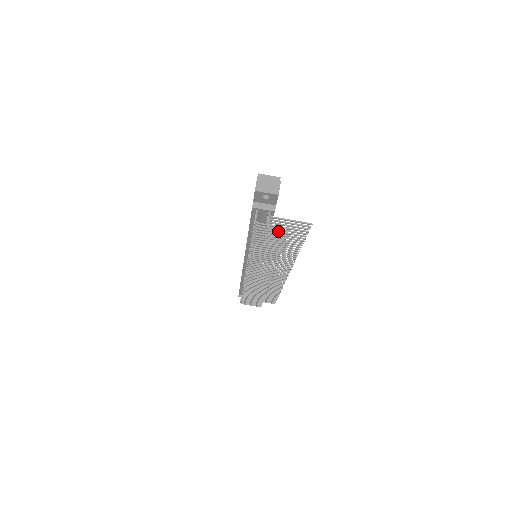
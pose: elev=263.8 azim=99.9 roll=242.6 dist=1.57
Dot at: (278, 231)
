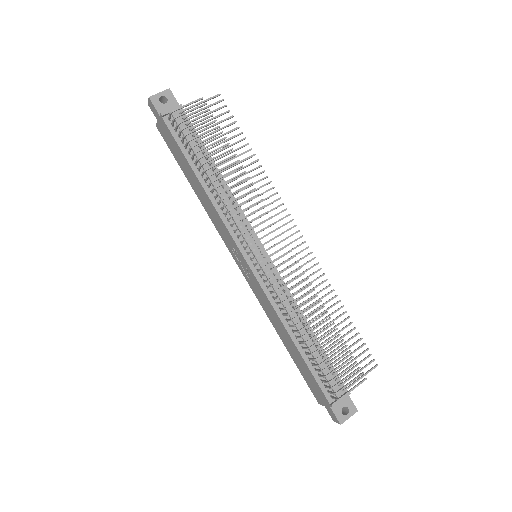
Dot at: (200, 113)
